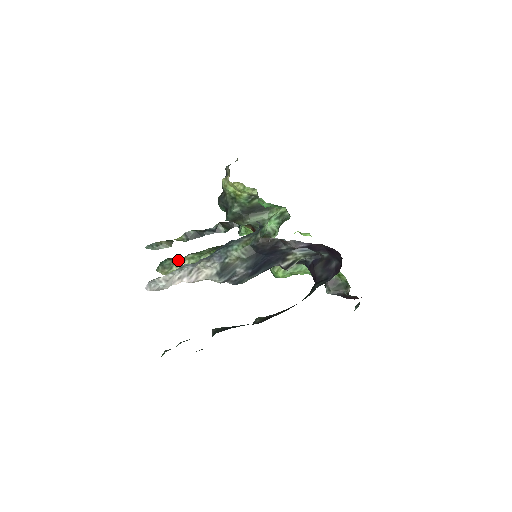
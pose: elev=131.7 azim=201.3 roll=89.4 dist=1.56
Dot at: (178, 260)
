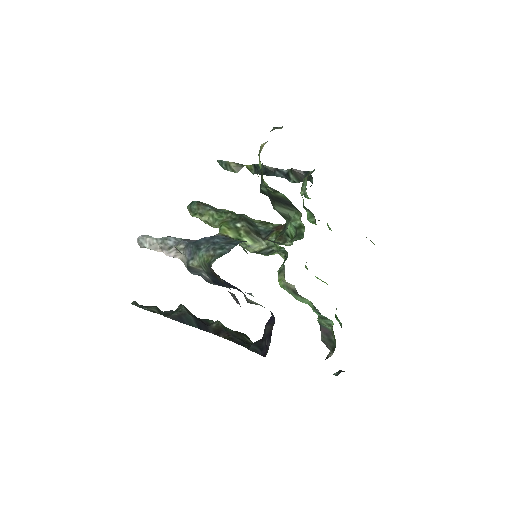
Dot at: (202, 210)
